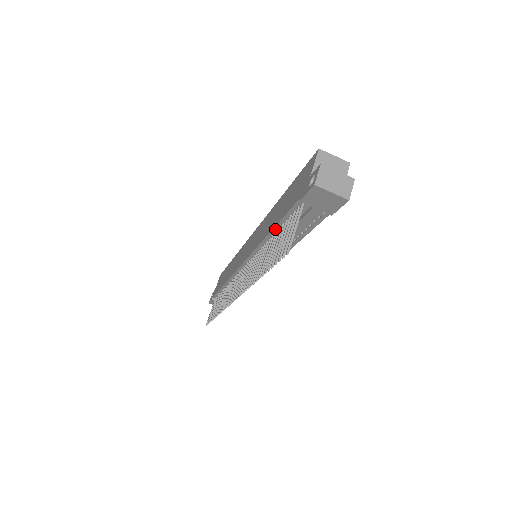
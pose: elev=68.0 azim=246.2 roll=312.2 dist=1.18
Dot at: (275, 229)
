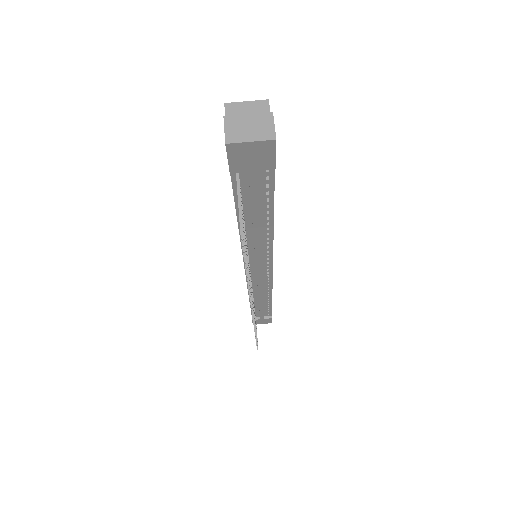
Dot at: occluded
